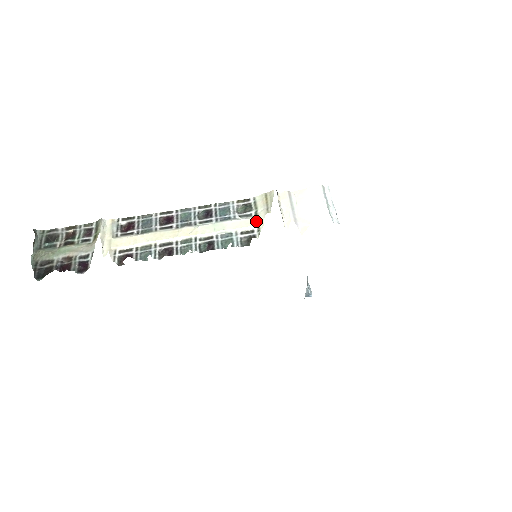
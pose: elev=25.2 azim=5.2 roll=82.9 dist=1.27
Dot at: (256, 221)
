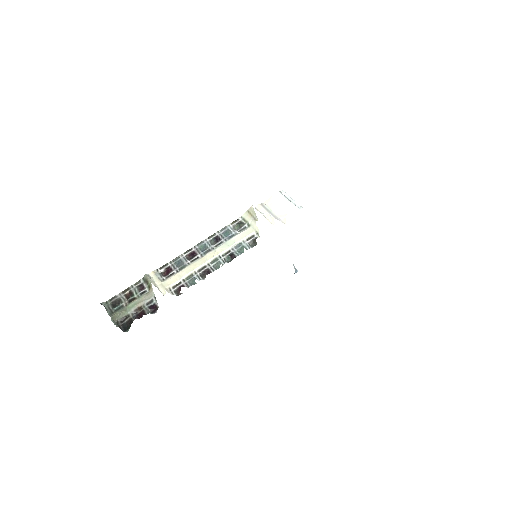
Dot at: (252, 229)
